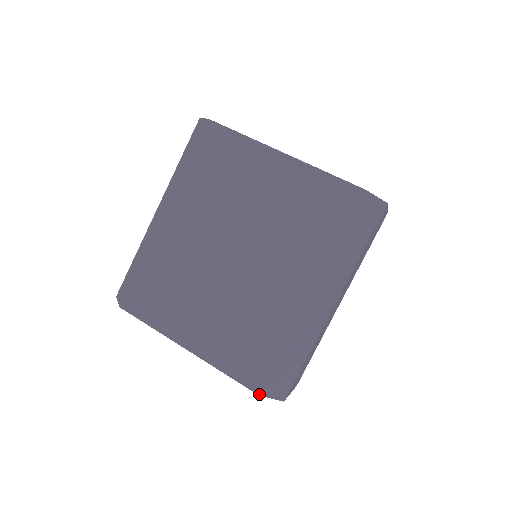
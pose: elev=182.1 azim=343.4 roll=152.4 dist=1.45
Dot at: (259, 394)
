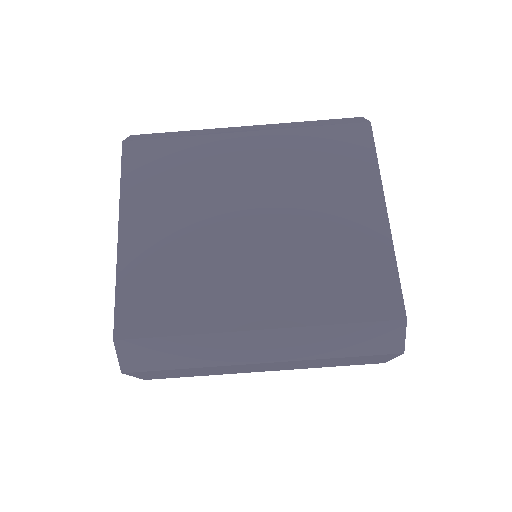
Dot at: (115, 339)
